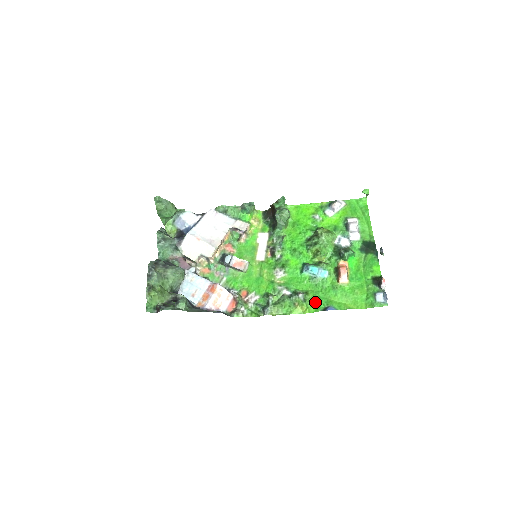
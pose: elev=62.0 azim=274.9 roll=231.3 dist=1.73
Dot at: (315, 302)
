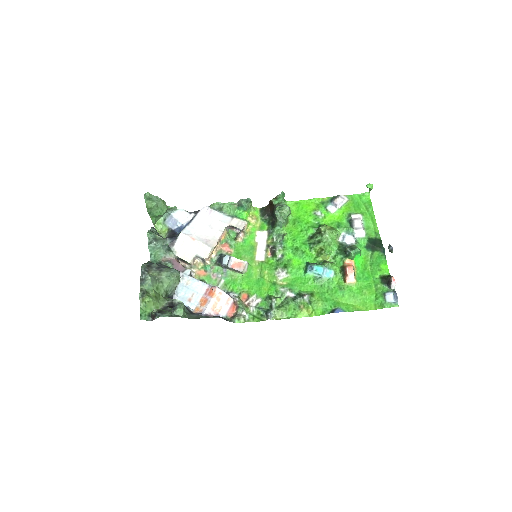
Dot at: (321, 304)
